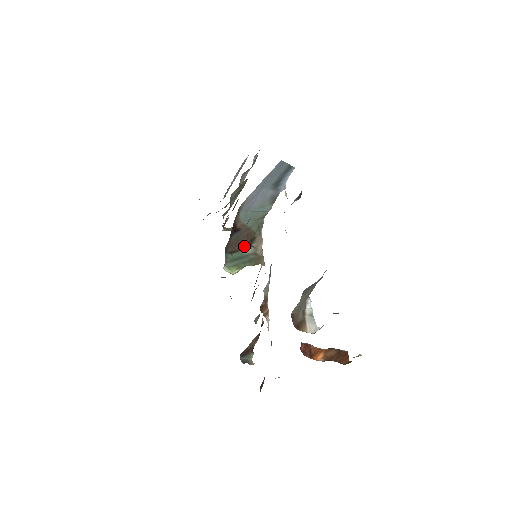
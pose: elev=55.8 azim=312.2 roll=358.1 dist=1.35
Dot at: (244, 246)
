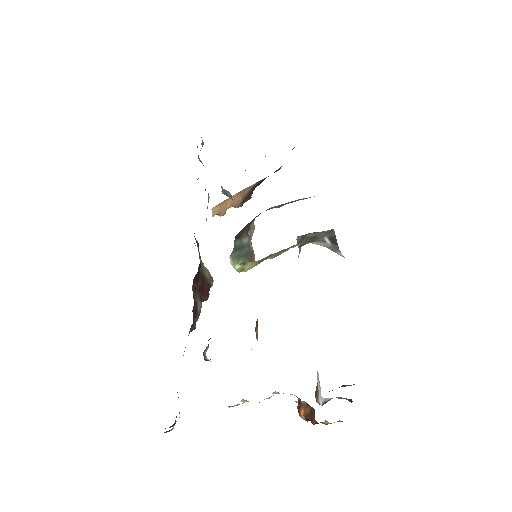
Dot at: (244, 233)
